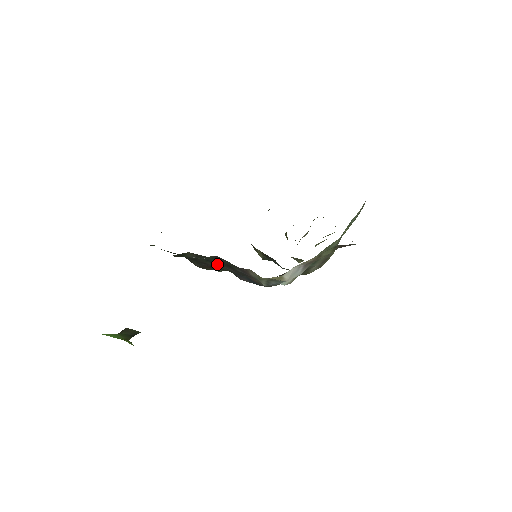
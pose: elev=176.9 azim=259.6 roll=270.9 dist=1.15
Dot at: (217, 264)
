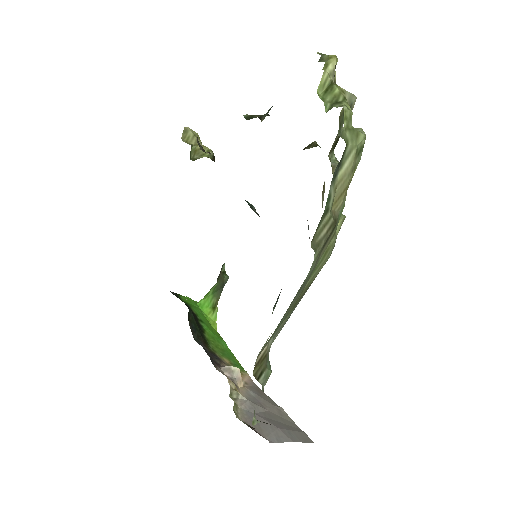
Dot at: occluded
